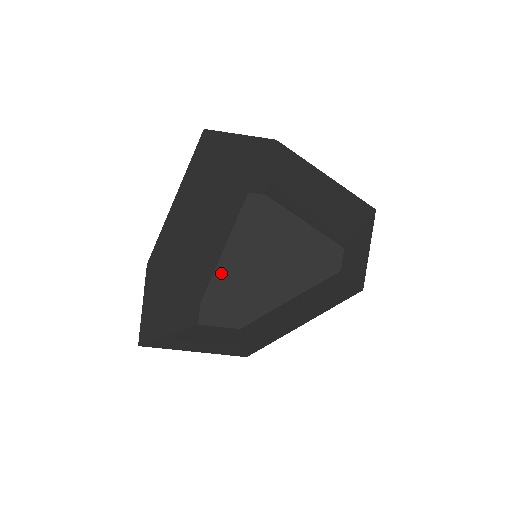
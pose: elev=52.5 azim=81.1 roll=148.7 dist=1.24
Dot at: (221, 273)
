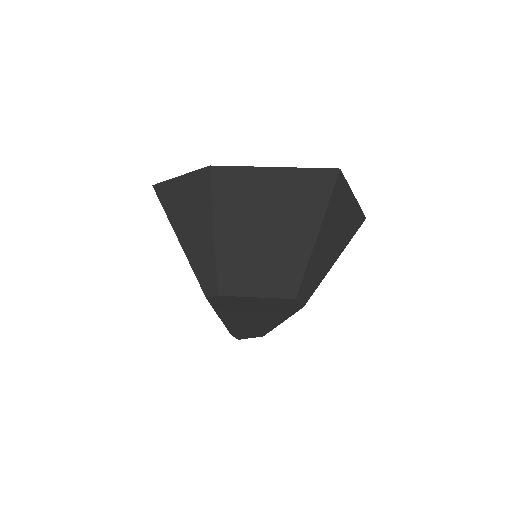
Dot at: (229, 325)
